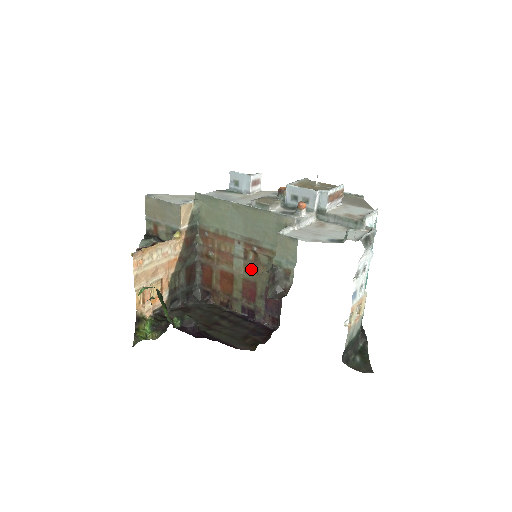
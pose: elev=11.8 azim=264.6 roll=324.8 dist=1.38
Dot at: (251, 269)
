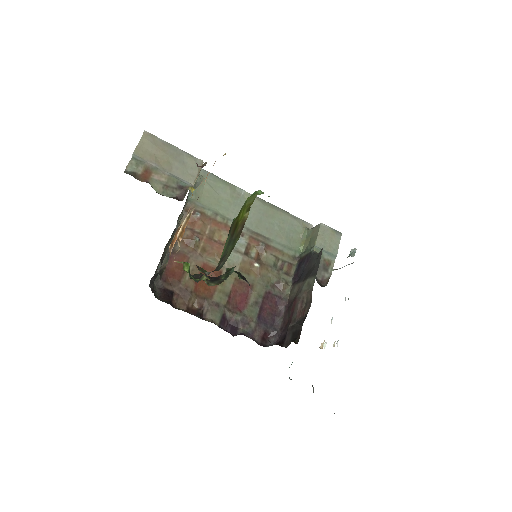
Dot at: (250, 268)
